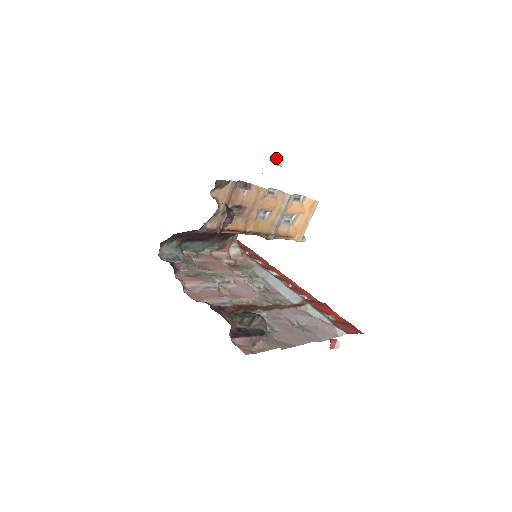
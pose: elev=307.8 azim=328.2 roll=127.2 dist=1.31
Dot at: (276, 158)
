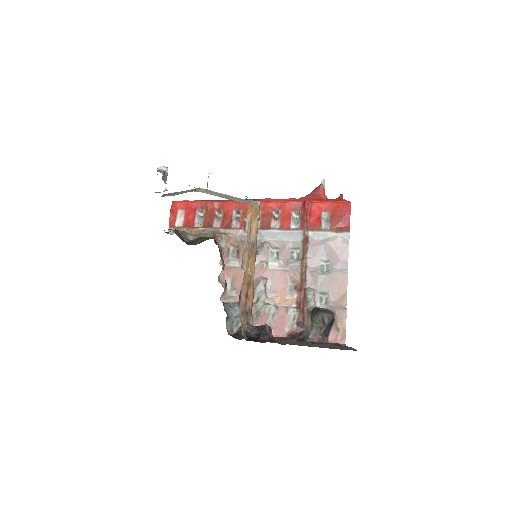
Dot at: (163, 179)
